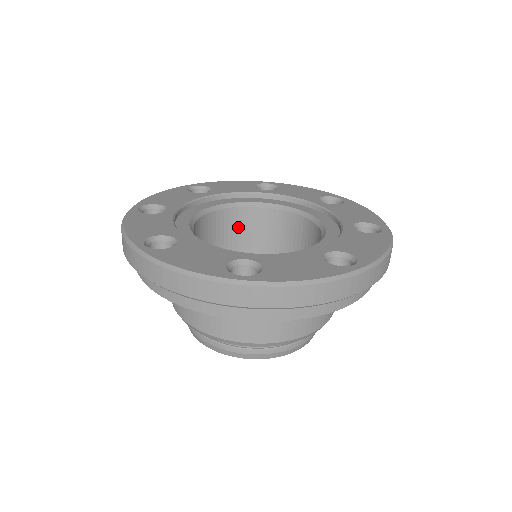
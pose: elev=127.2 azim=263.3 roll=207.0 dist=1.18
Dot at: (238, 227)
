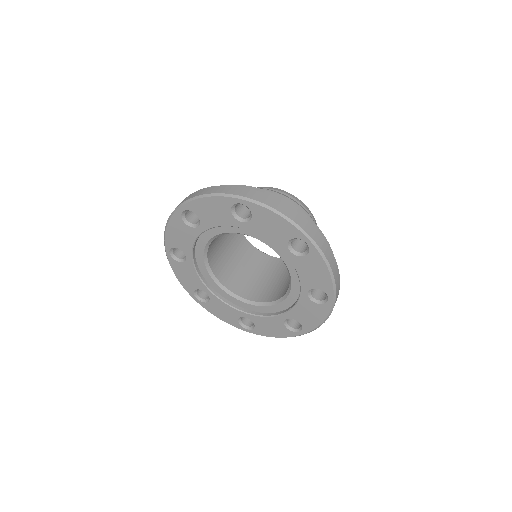
Dot at: occluded
